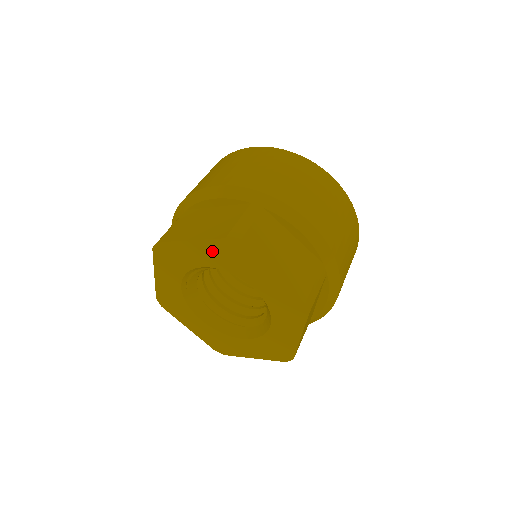
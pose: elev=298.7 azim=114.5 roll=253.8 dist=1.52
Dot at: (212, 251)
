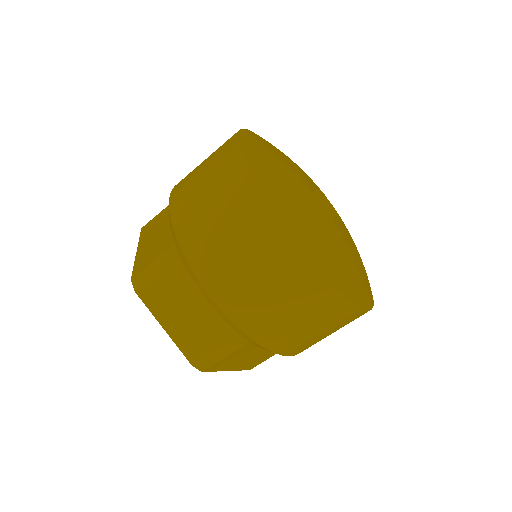
Dot at: occluded
